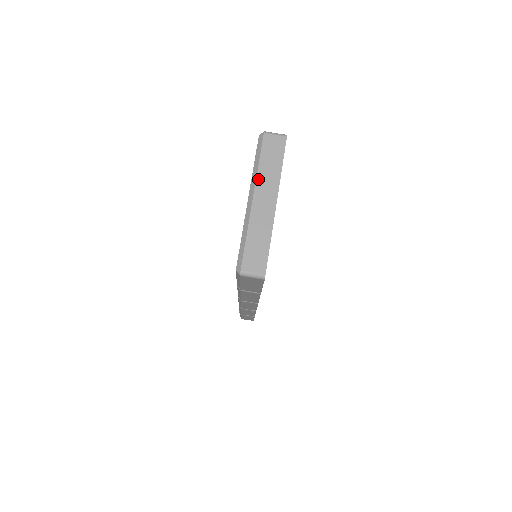
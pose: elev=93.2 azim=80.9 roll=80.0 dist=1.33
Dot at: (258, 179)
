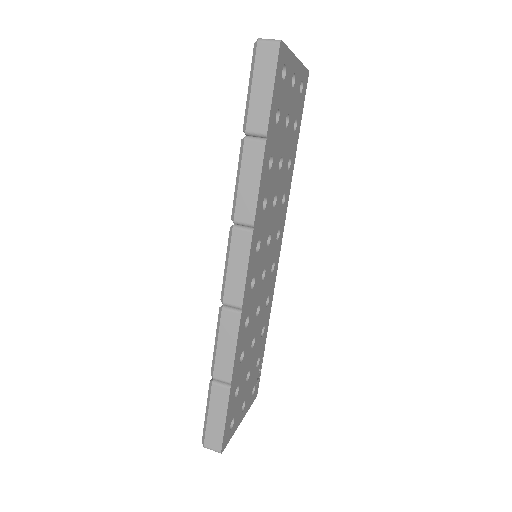
Dot at: occluded
